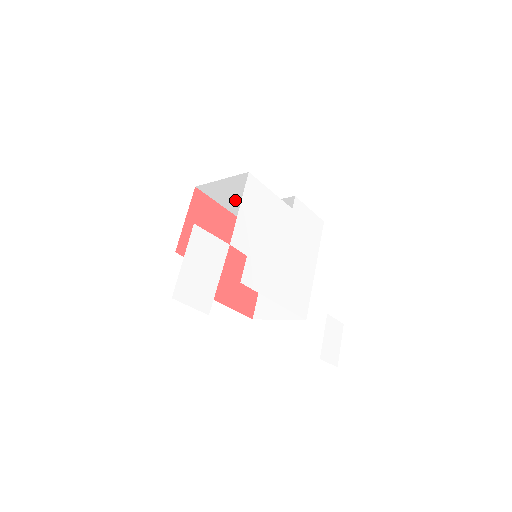
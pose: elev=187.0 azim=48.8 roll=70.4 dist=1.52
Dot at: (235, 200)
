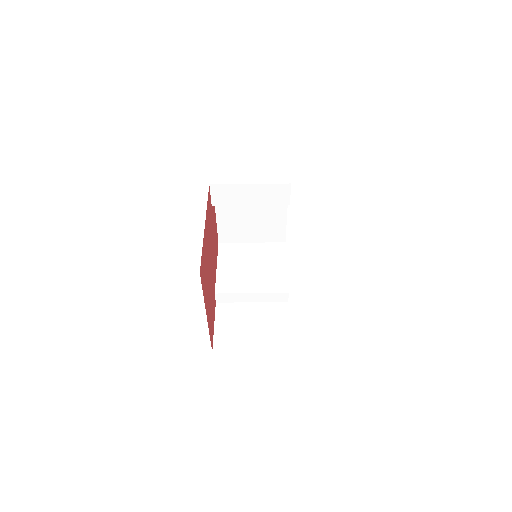
Dot at: (239, 268)
